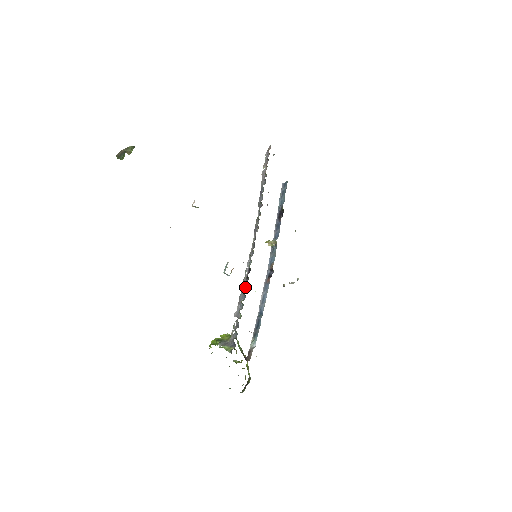
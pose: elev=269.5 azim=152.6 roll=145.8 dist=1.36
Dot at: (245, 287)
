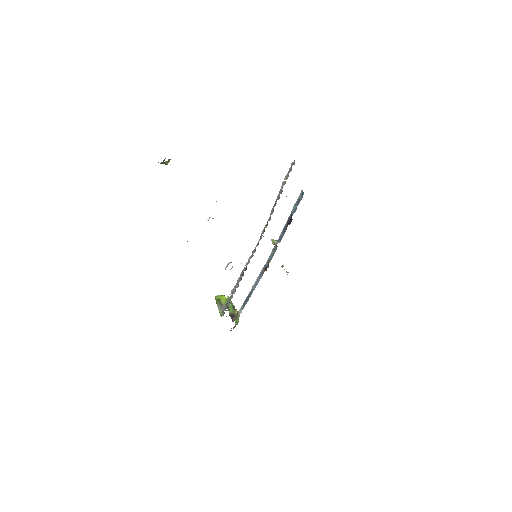
Dot at: (241, 278)
